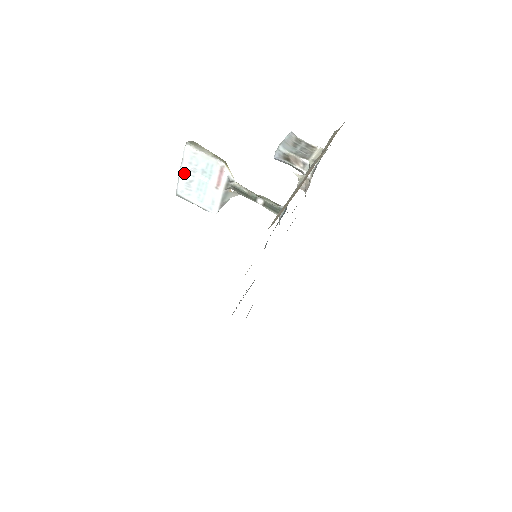
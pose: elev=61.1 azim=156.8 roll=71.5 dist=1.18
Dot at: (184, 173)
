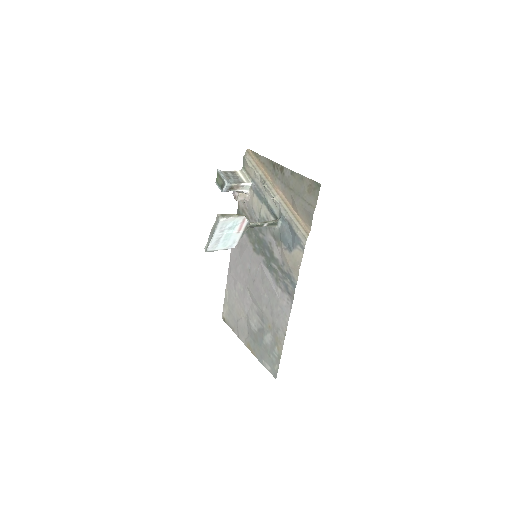
Dot at: (216, 236)
